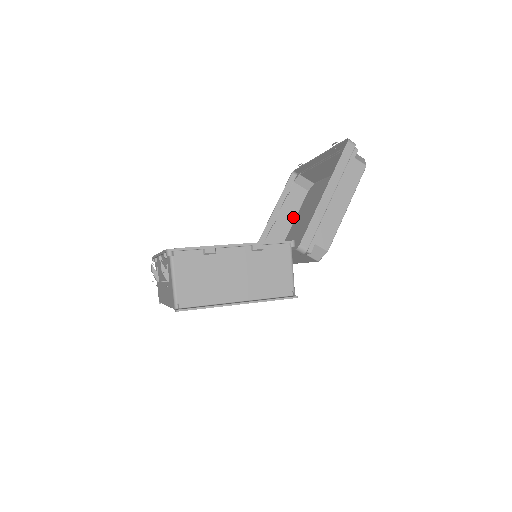
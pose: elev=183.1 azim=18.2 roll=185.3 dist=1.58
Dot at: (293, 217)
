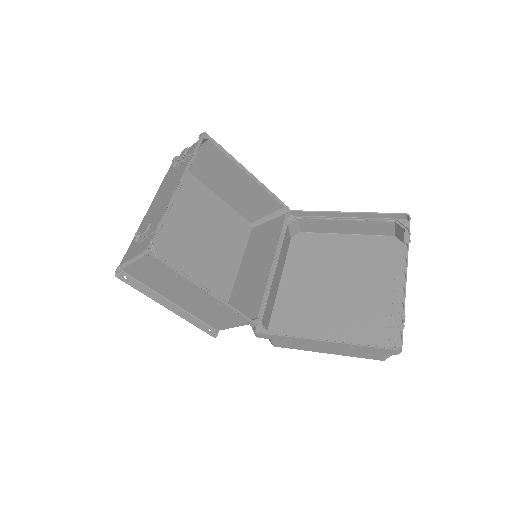
Dot at: (354, 232)
